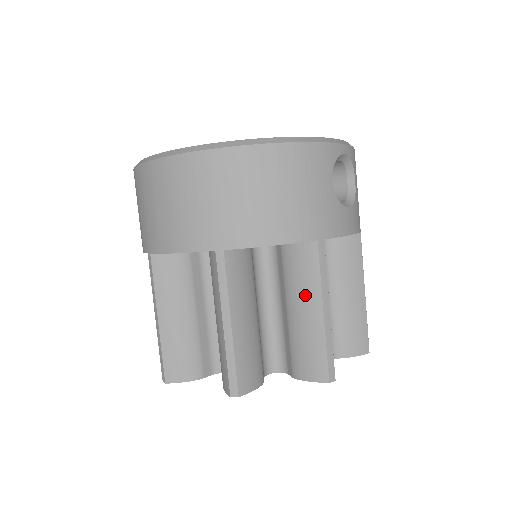
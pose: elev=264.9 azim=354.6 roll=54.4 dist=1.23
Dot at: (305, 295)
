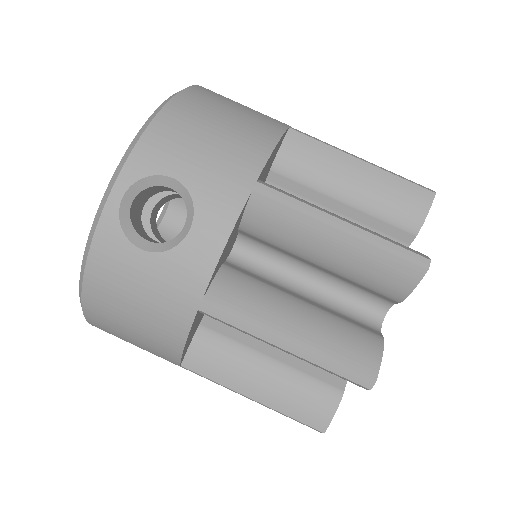
Dot at: occluded
